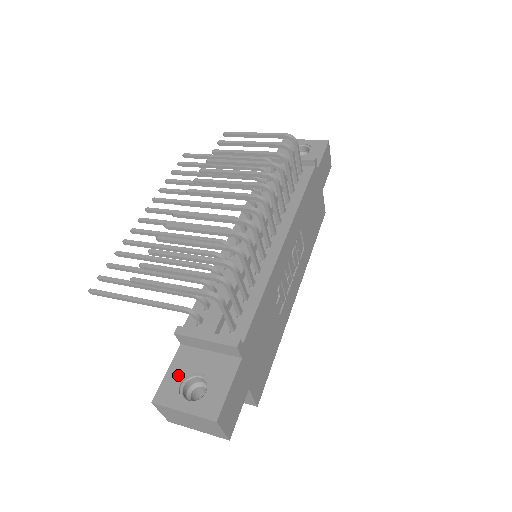
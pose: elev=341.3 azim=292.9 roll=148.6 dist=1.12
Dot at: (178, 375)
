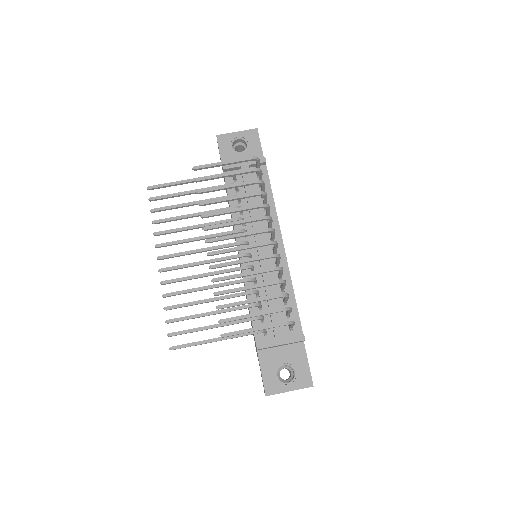
Dot at: (270, 371)
